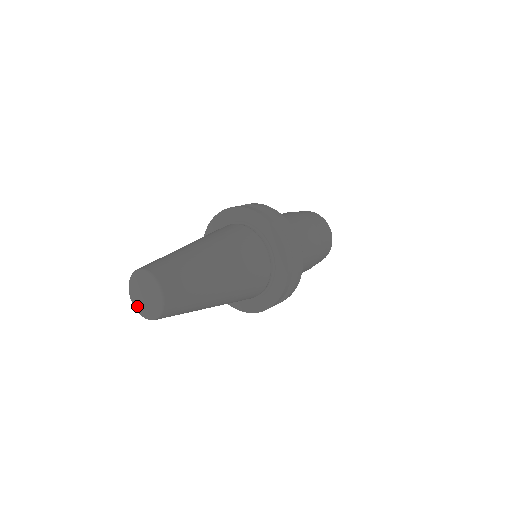
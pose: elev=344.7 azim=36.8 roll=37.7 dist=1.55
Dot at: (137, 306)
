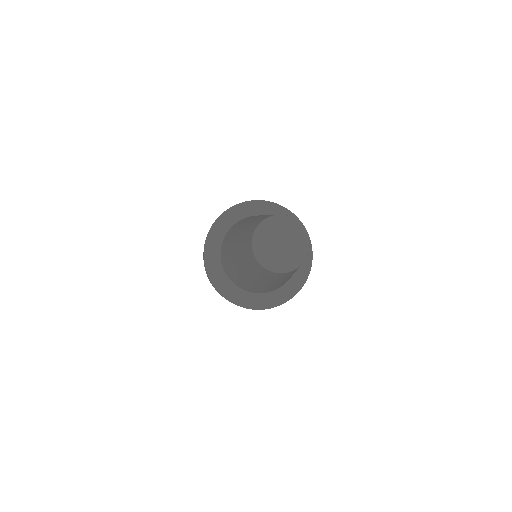
Dot at: (262, 254)
